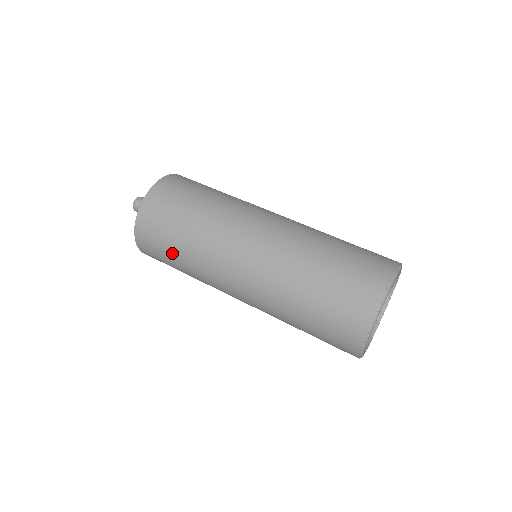
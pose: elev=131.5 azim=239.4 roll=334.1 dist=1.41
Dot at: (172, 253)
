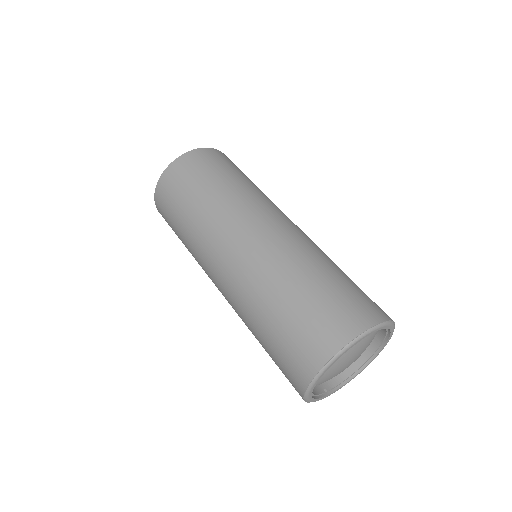
Dot at: occluded
